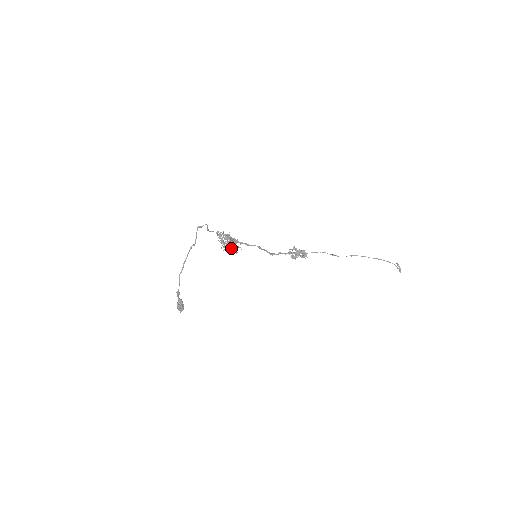
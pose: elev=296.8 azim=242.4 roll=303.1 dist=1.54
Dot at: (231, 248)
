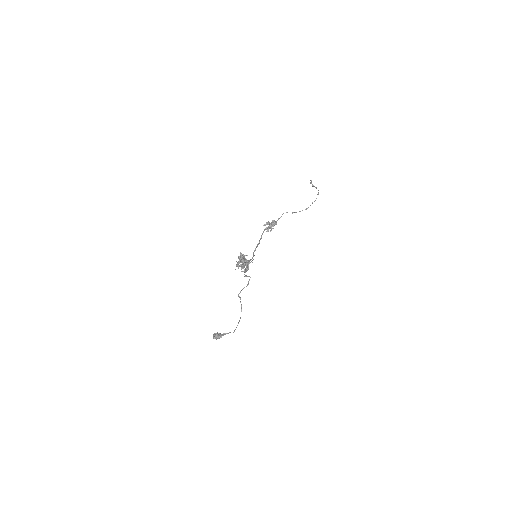
Dot at: occluded
